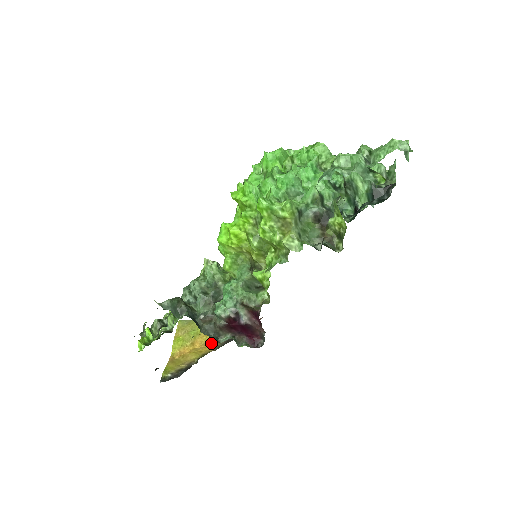
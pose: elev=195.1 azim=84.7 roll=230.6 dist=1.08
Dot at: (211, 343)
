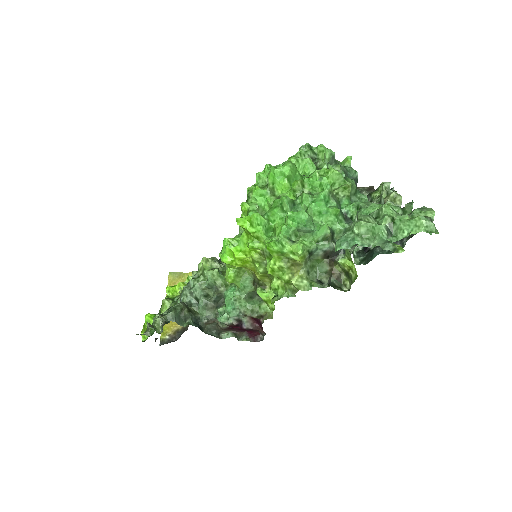
Dot at: occluded
